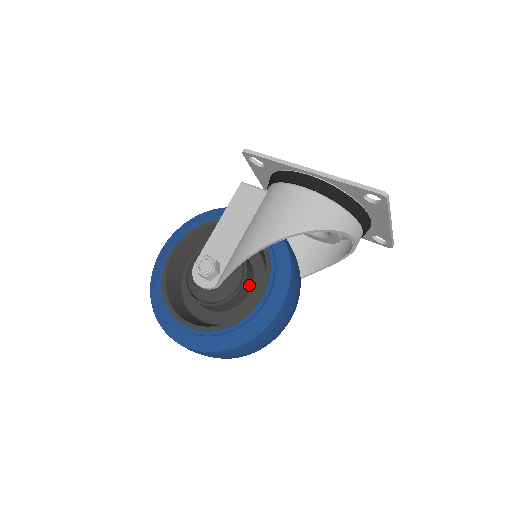
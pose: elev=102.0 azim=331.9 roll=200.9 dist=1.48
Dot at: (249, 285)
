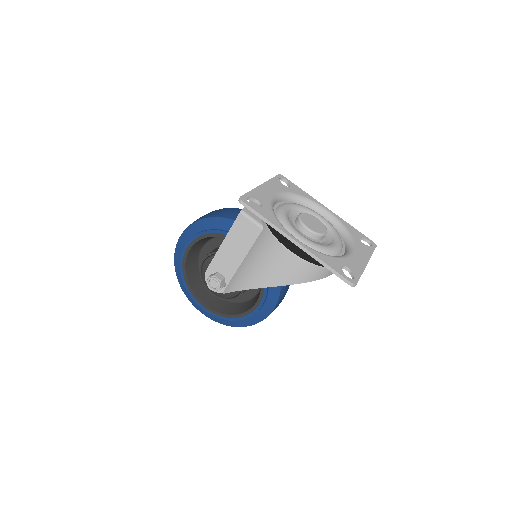
Dot at: occluded
